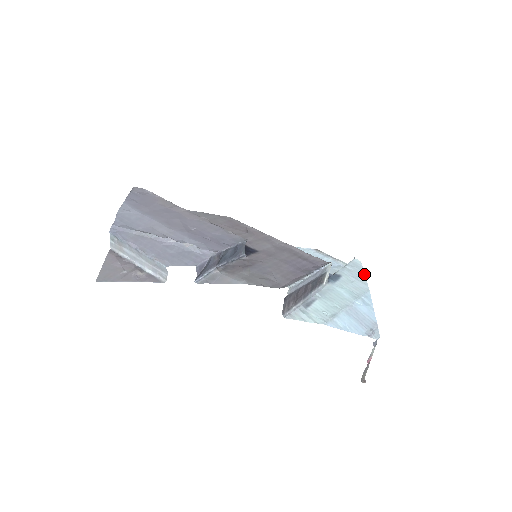
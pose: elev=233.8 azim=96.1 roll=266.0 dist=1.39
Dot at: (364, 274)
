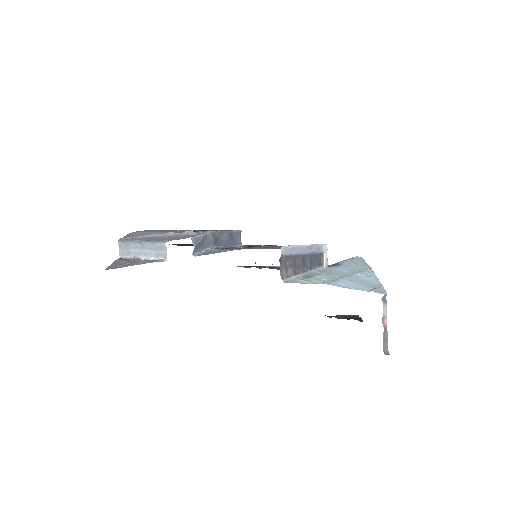
Dot at: (365, 262)
